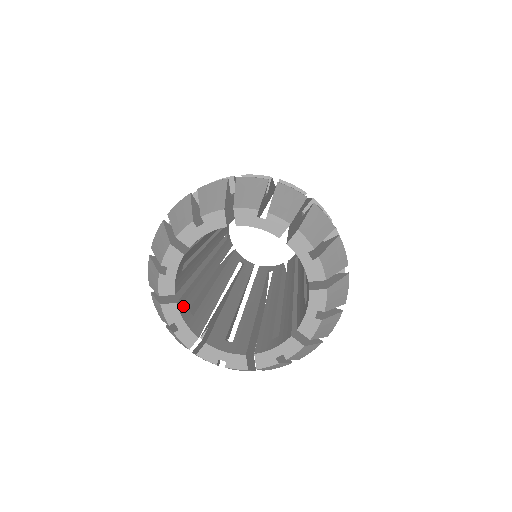
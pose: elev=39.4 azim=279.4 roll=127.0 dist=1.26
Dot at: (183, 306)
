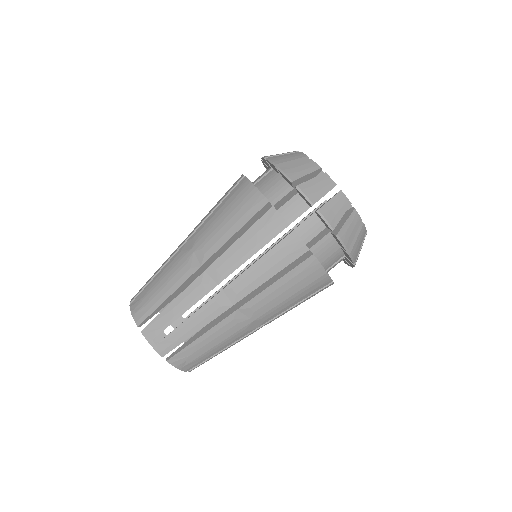
Dot at: occluded
